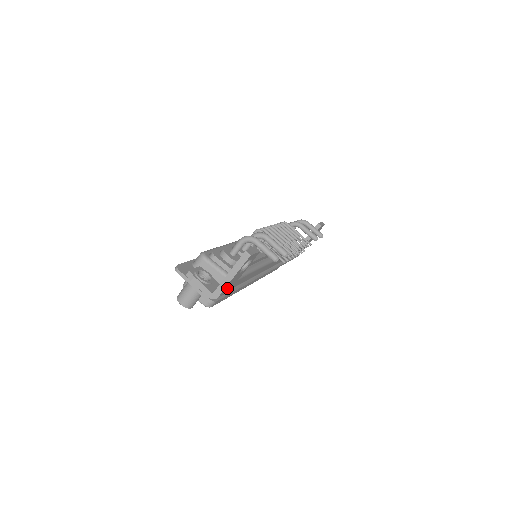
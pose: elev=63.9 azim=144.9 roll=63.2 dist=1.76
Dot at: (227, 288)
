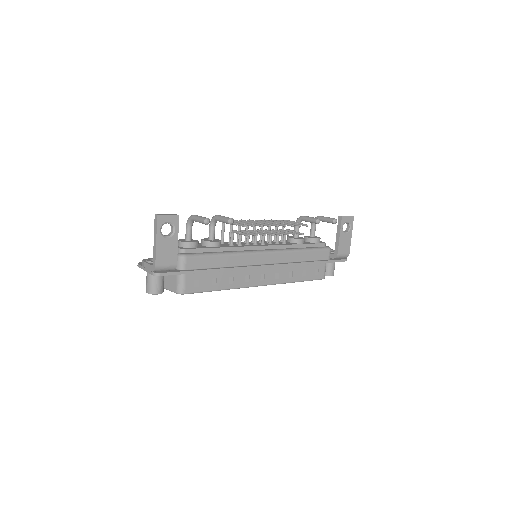
Dot at: (164, 257)
